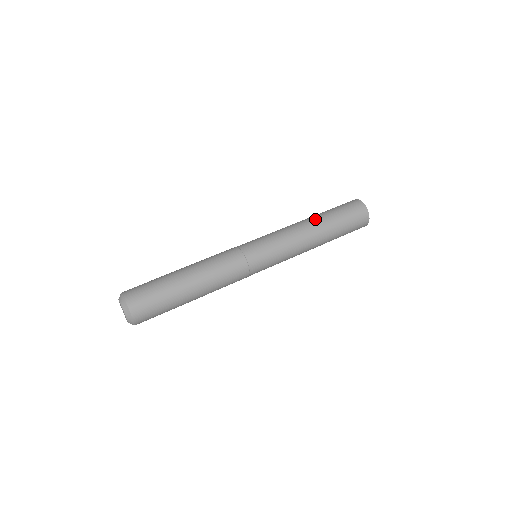
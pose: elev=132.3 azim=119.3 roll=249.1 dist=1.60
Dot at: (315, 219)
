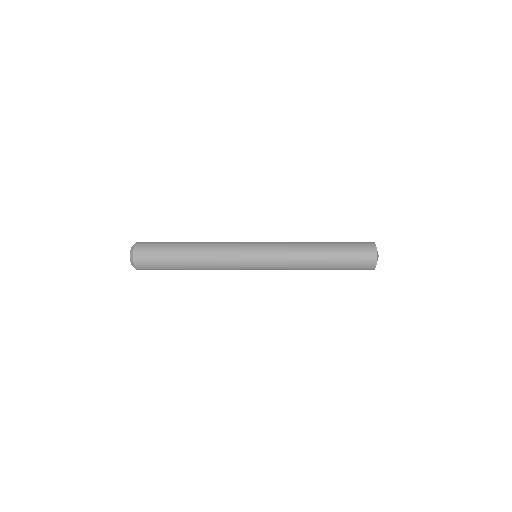
Dot at: (322, 253)
